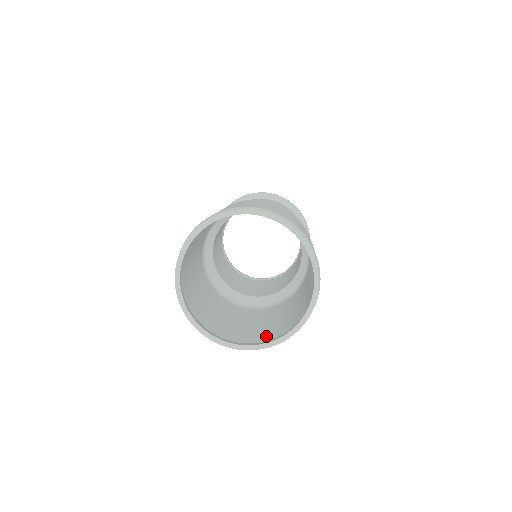
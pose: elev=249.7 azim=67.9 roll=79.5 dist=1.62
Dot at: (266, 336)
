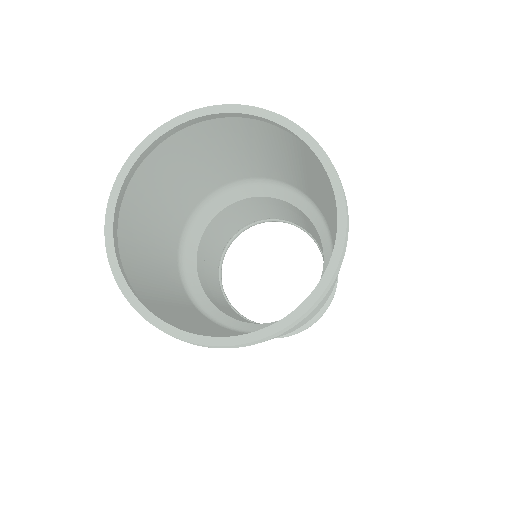
Dot at: (184, 327)
